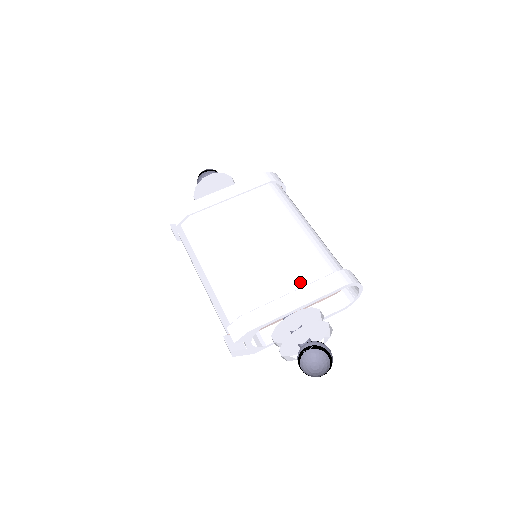
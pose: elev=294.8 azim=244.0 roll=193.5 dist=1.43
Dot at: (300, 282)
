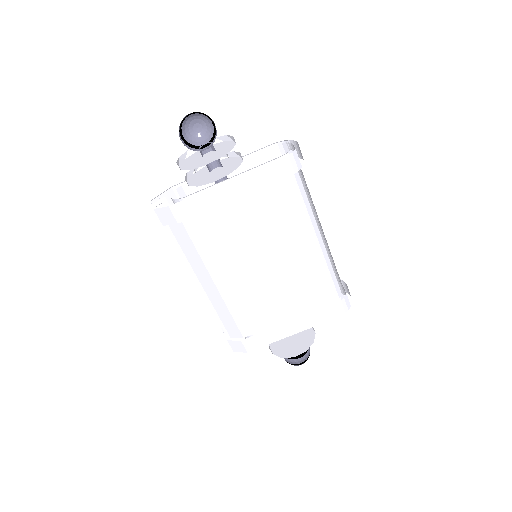
Dot at: (299, 311)
